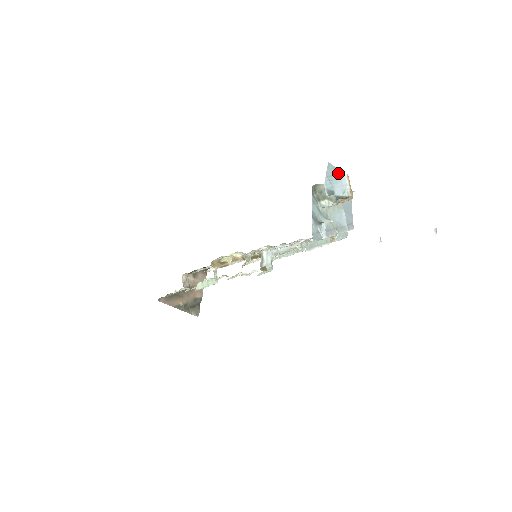
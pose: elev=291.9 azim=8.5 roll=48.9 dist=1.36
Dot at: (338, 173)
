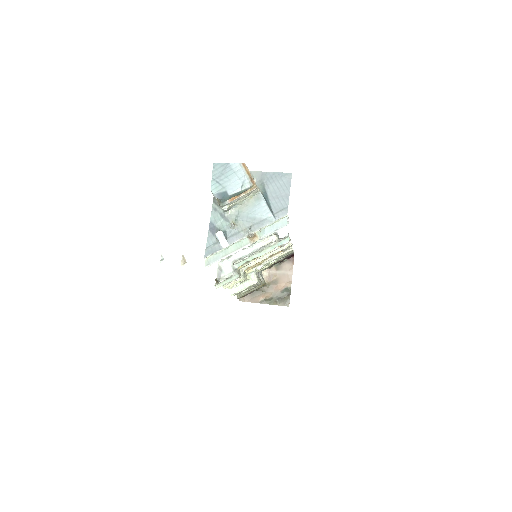
Dot at: (230, 168)
